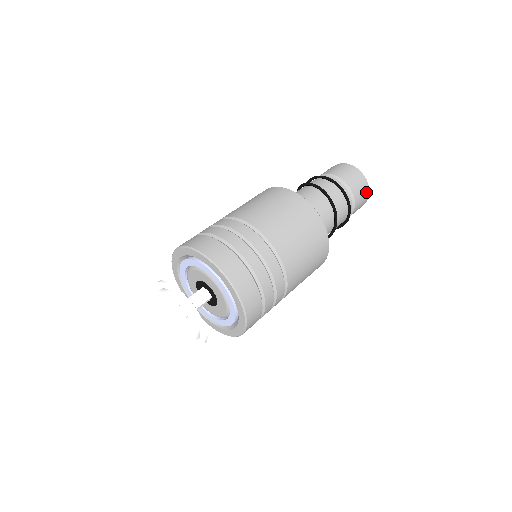
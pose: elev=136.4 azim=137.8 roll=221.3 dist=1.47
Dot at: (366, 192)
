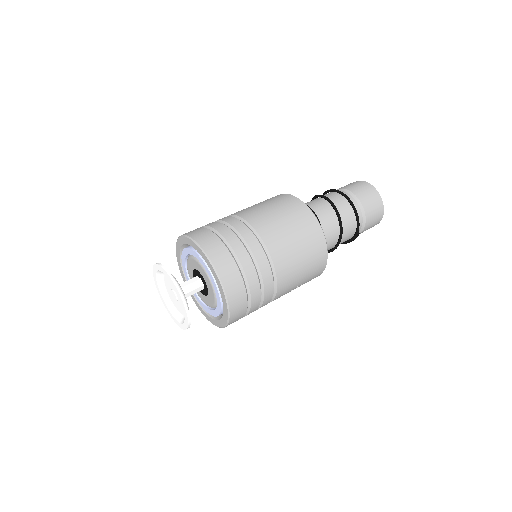
Dot at: (379, 207)
